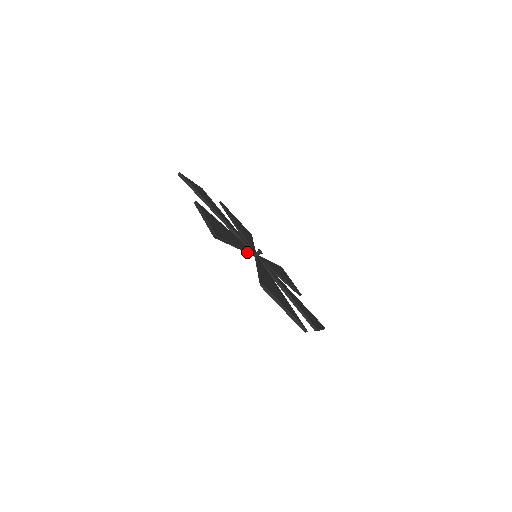
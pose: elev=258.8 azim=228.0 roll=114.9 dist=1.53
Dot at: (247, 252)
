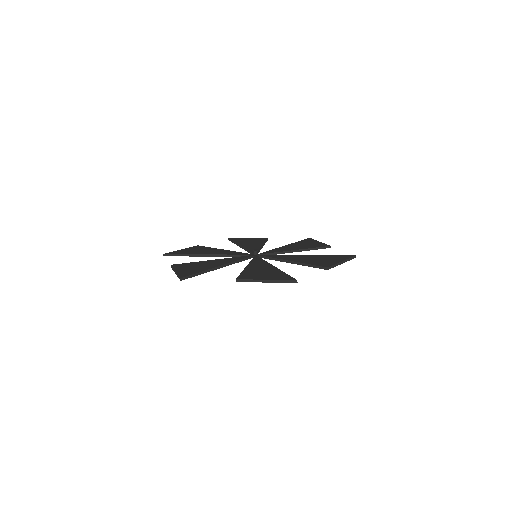
Dot at: (240, 261)
